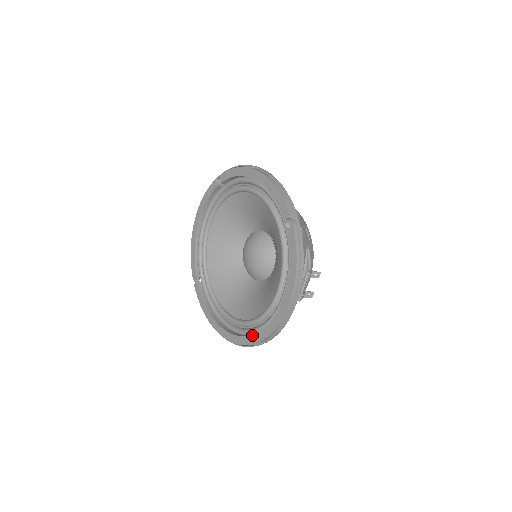
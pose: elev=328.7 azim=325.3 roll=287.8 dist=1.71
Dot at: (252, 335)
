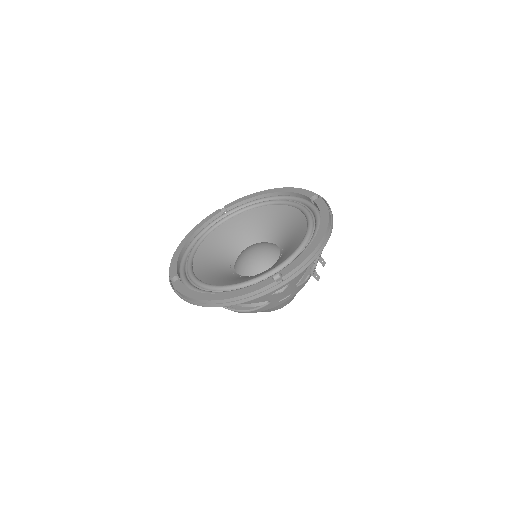
Dot at: (273, 277)
